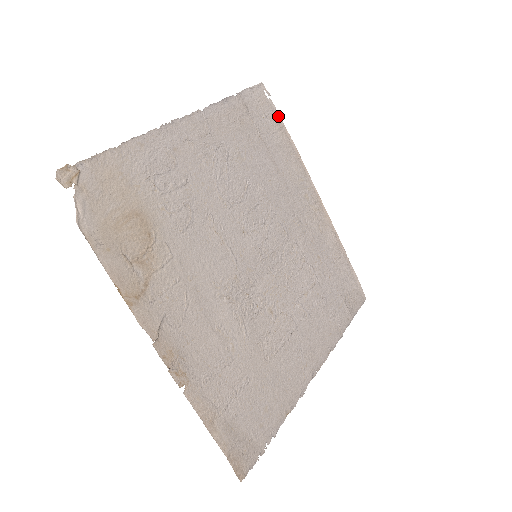
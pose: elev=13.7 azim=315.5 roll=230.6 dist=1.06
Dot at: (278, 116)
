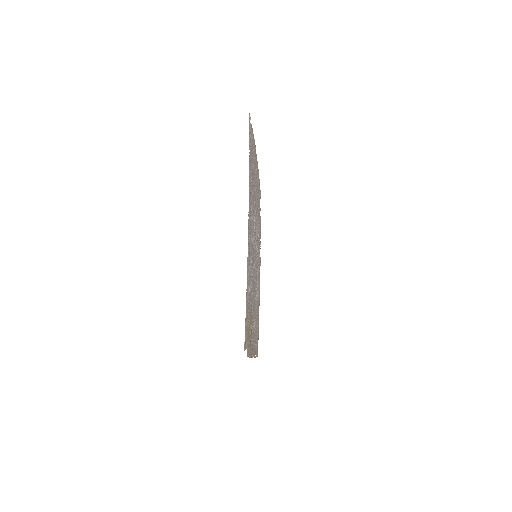
Dot at: (252, 131)
